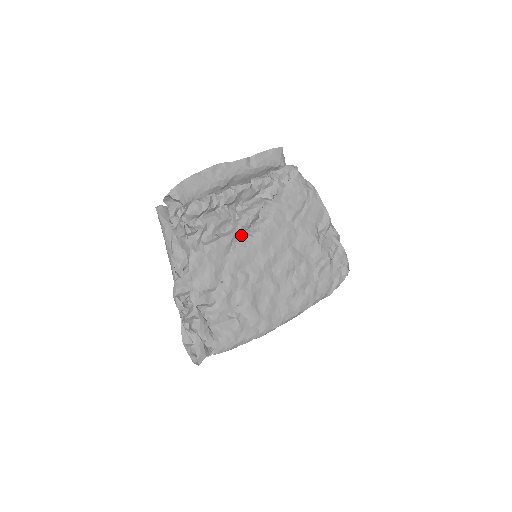
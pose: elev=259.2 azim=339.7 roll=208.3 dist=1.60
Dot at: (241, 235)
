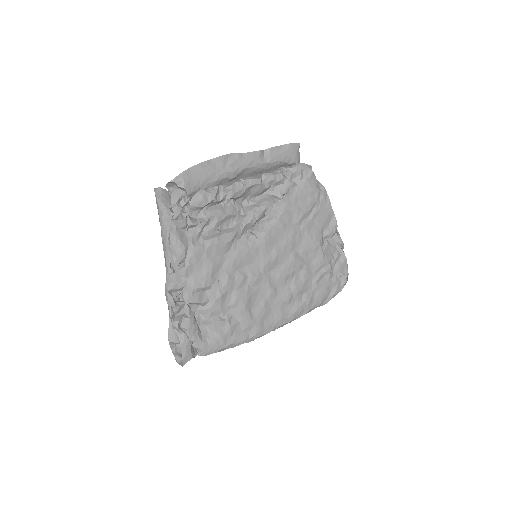
Dot at: (244, 233)
